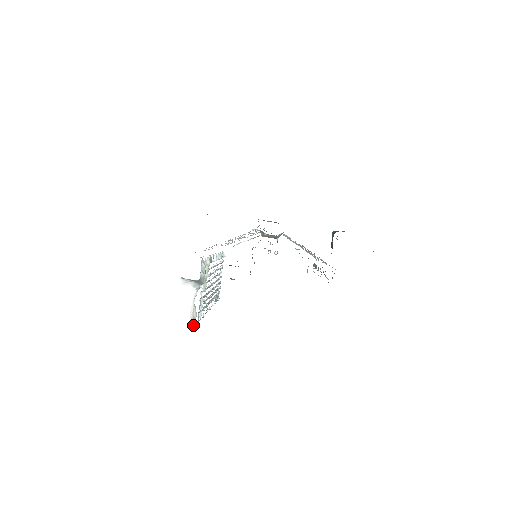
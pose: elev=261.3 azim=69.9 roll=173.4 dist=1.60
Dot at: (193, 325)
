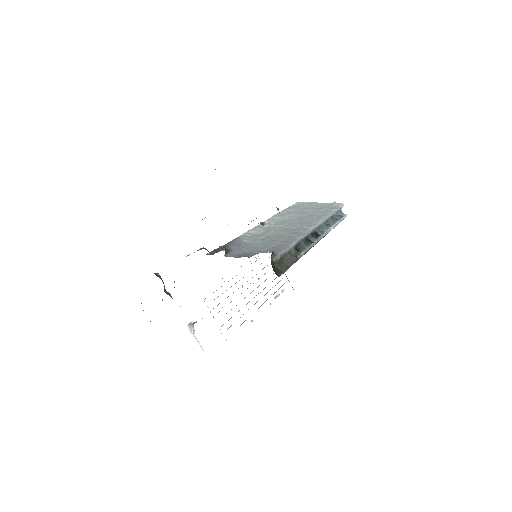
Dot at: occluded
